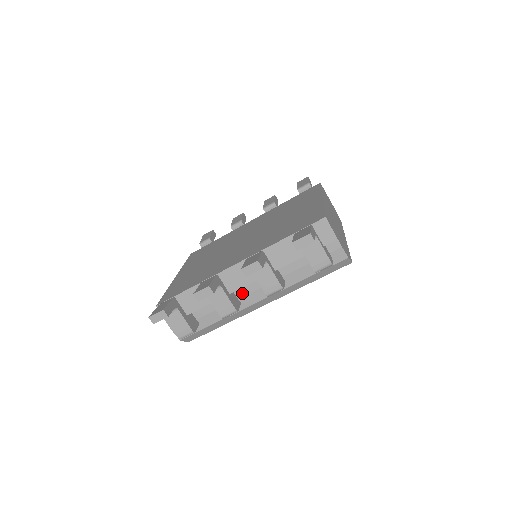
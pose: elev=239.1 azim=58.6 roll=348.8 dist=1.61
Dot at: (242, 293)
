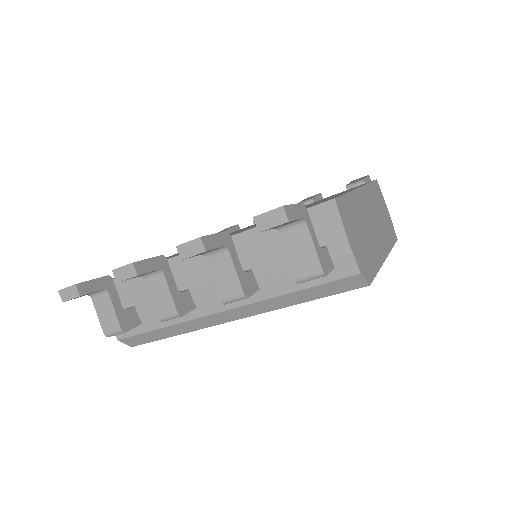
Dot at: (199, 293)
